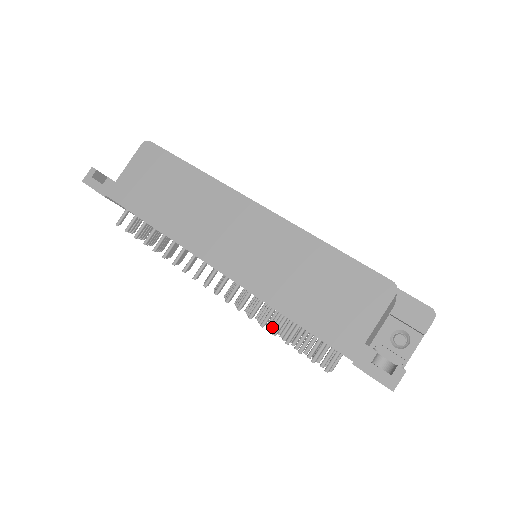
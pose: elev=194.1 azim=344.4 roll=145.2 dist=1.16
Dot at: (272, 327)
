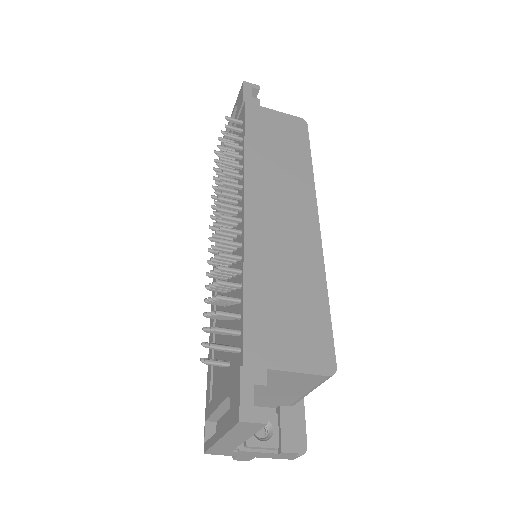
Dot at: occluded
